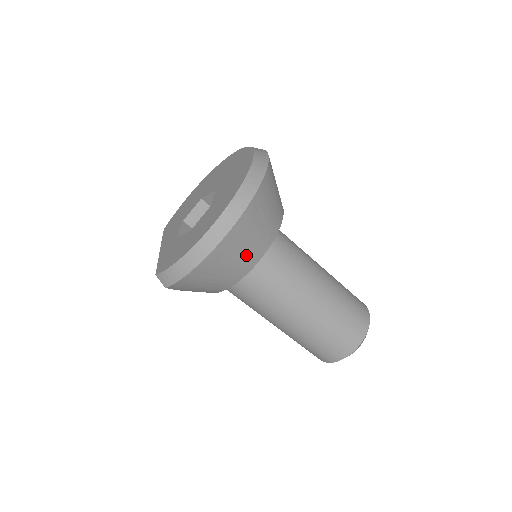
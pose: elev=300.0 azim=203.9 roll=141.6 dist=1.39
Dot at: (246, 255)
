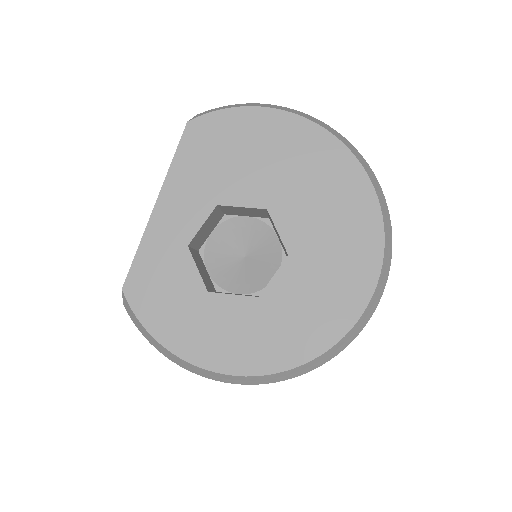
Dot at: occluded
